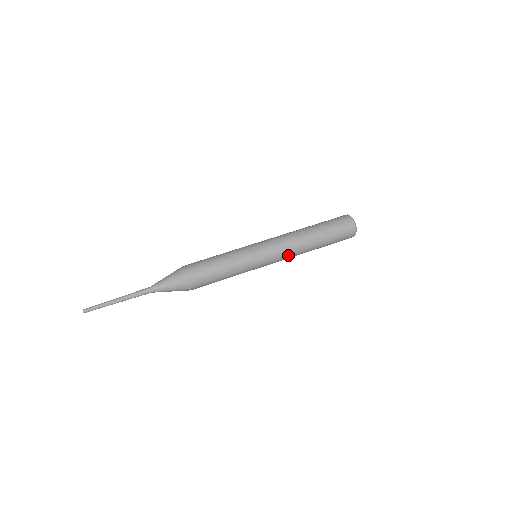
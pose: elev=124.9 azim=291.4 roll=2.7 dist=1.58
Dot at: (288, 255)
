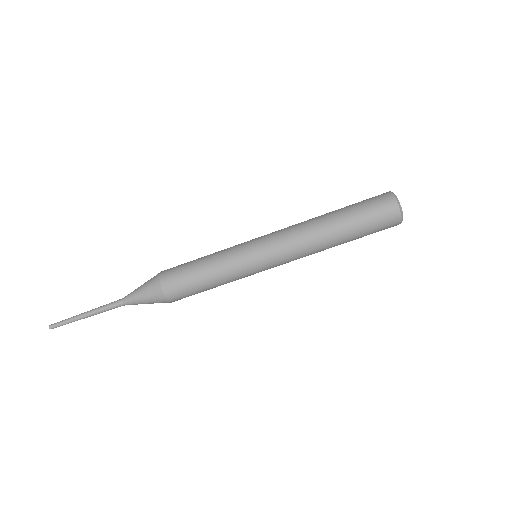
Dot at: (298, 255)
